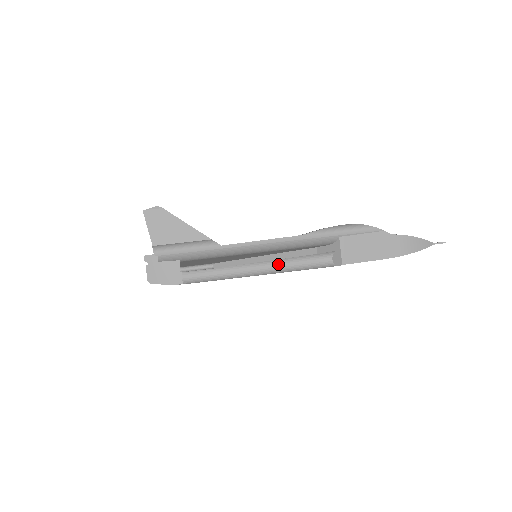
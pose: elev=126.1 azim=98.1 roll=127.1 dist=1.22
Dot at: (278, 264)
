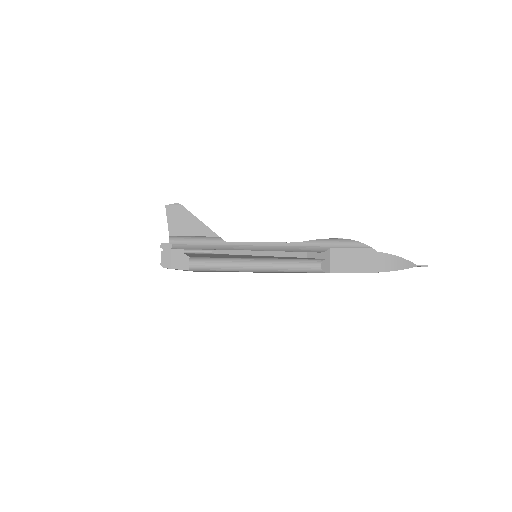
Dot at: (273, 264)
